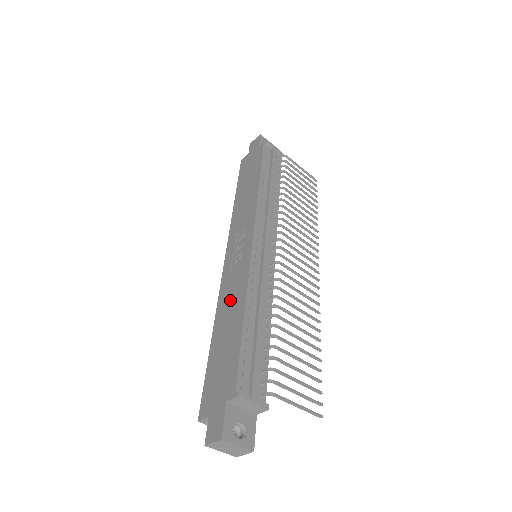
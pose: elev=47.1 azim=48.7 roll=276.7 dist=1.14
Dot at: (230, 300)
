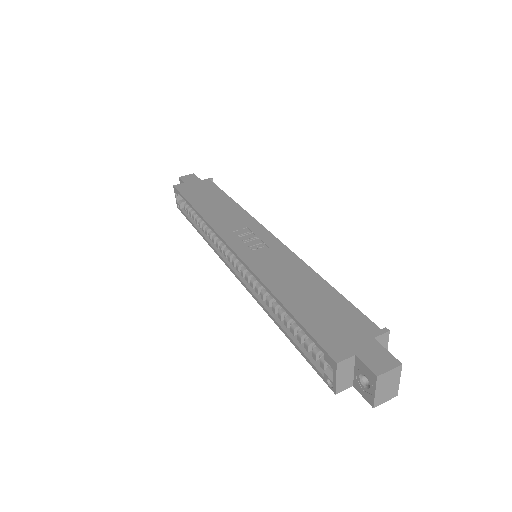
Dot at: (284, 272)
